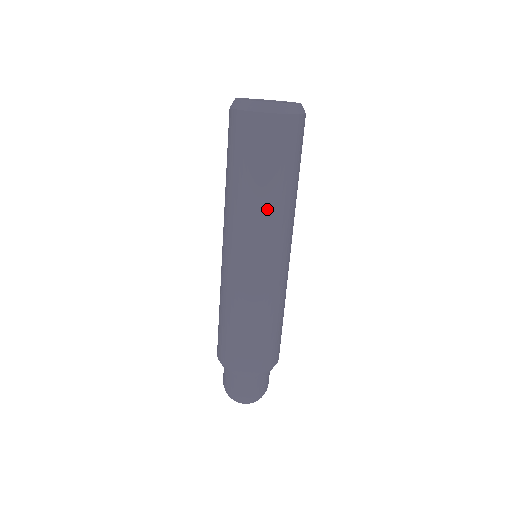
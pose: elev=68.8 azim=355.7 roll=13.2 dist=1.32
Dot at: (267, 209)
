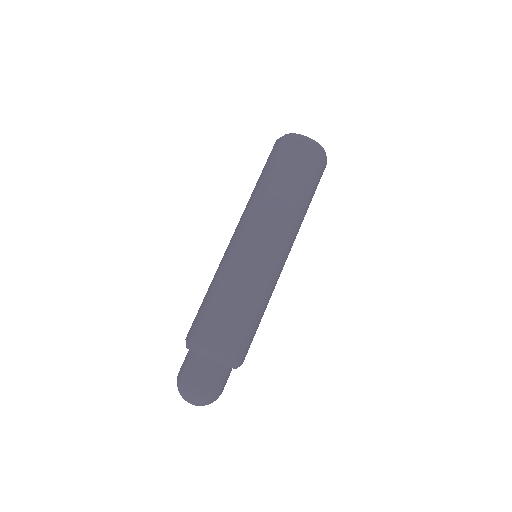
Dot at: (291, 209)
